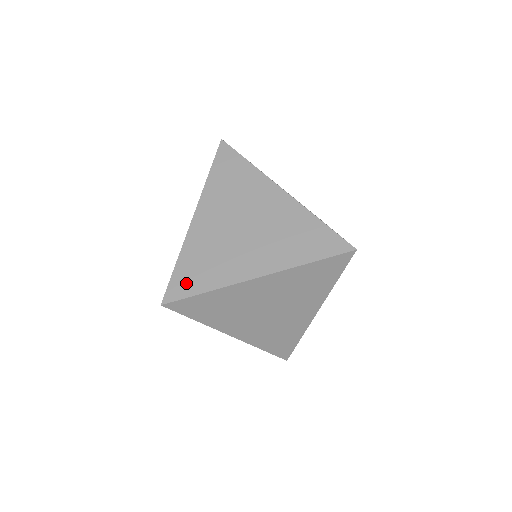
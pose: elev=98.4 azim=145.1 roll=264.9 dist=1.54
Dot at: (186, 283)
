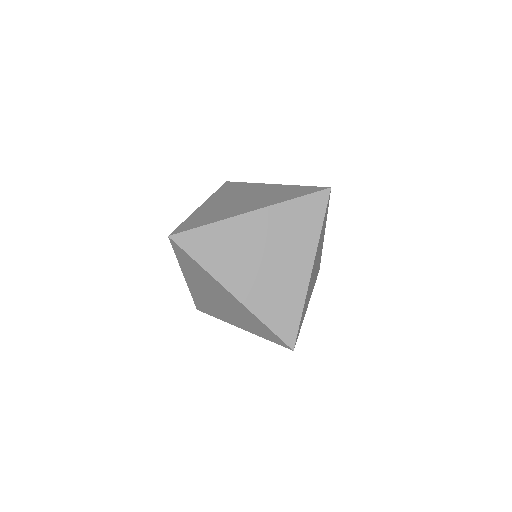
Dot at: (196, 244)
